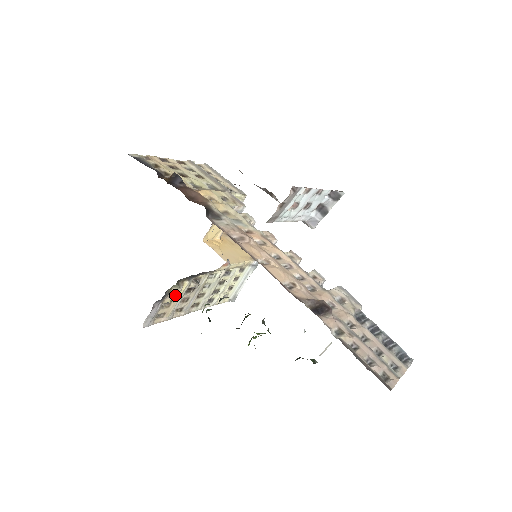
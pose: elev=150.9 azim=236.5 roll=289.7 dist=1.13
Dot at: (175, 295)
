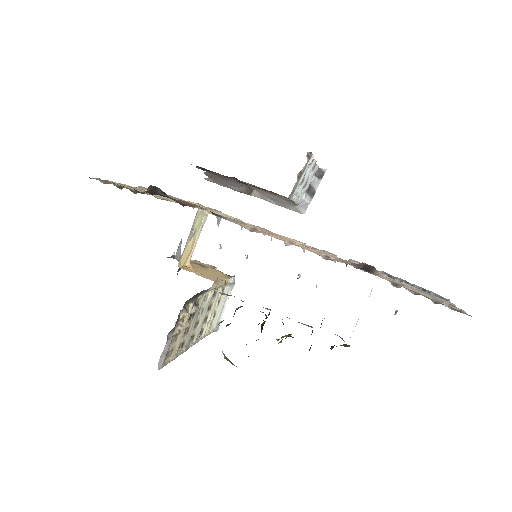
Dot at: (182, 323)
